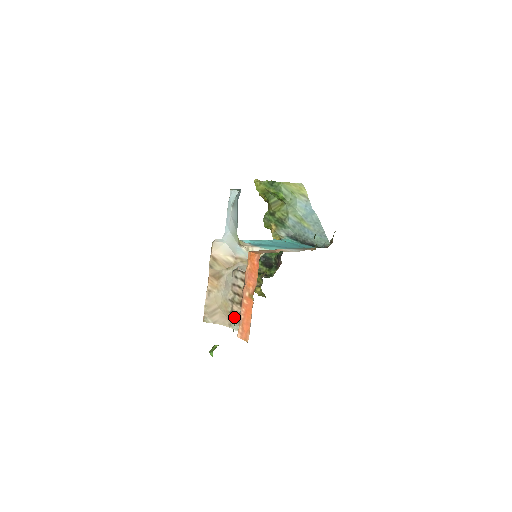
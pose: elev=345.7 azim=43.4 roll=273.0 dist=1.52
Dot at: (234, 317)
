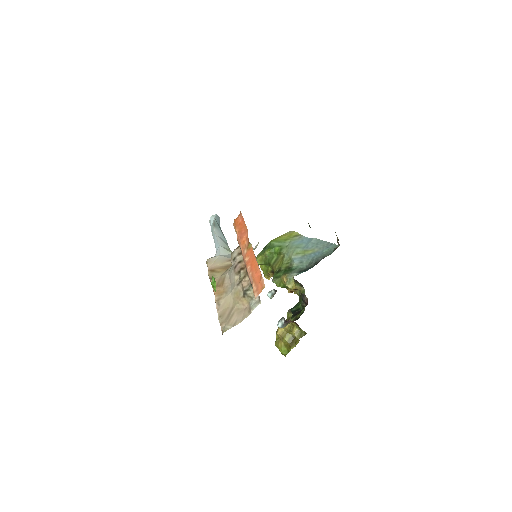
Dot at: (248, 294)
